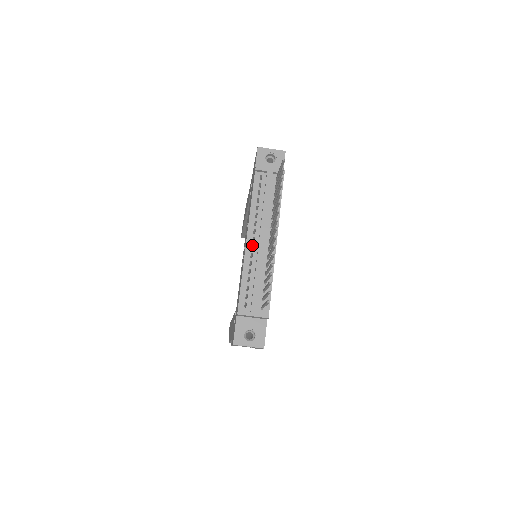
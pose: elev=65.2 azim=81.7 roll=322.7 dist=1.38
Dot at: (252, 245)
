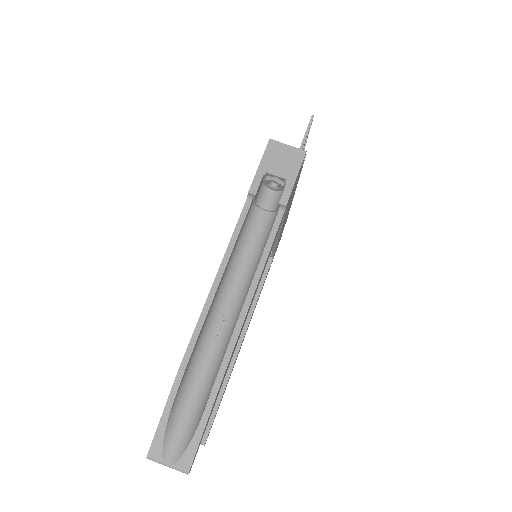
Dot at: occluded
